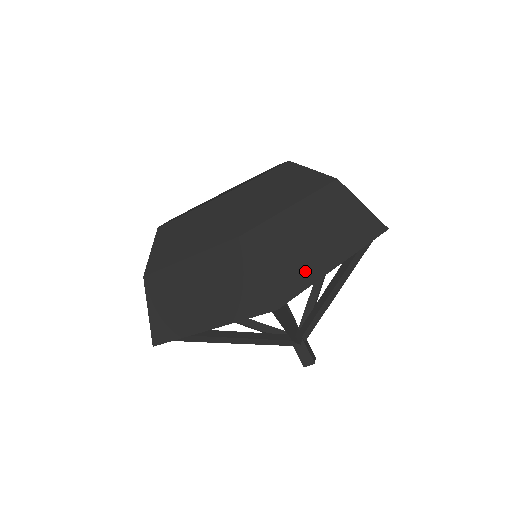
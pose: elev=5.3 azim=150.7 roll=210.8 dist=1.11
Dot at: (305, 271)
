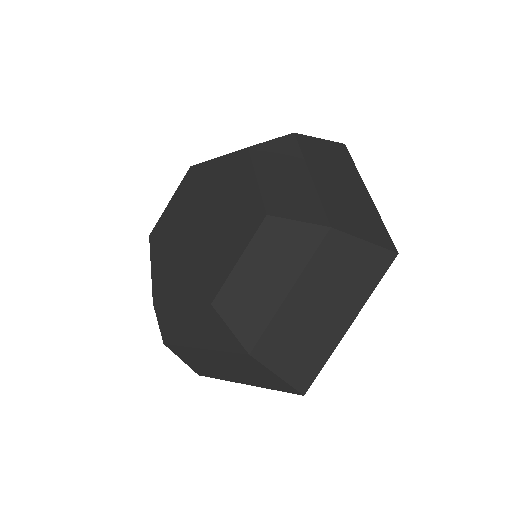
Dot at: (320, 350)
